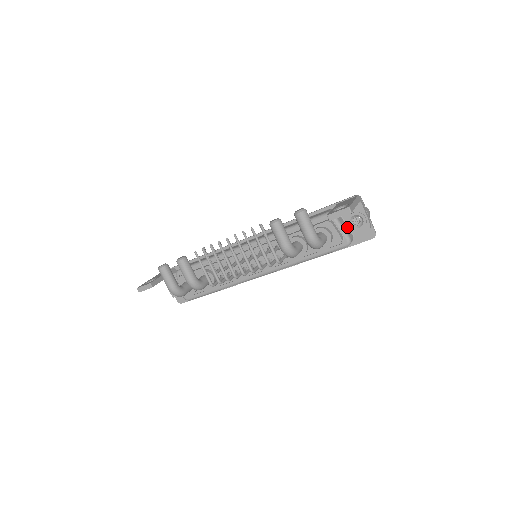
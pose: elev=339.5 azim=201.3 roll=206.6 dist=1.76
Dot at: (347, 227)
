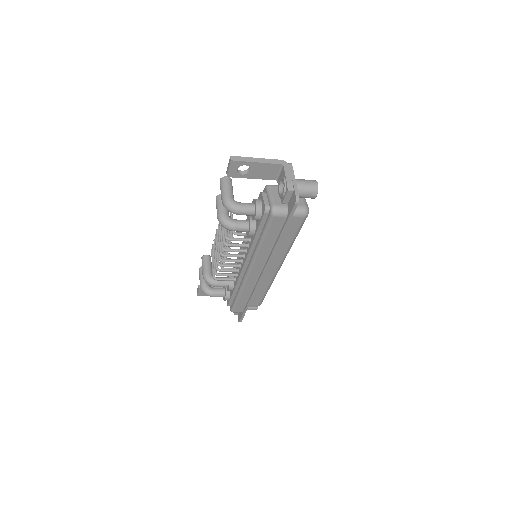
Dot at: occluded
